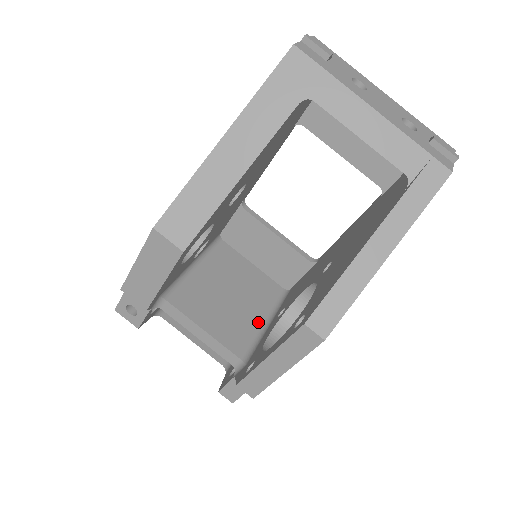
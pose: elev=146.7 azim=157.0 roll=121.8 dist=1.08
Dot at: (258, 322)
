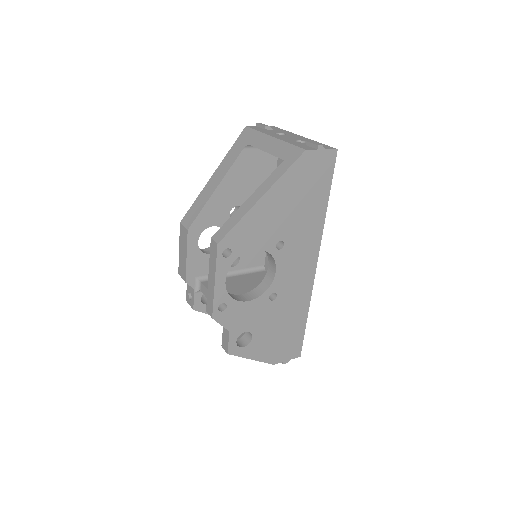
Dot at: occluded
